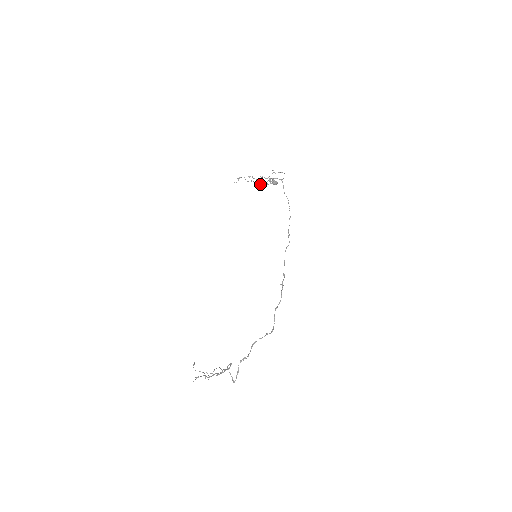
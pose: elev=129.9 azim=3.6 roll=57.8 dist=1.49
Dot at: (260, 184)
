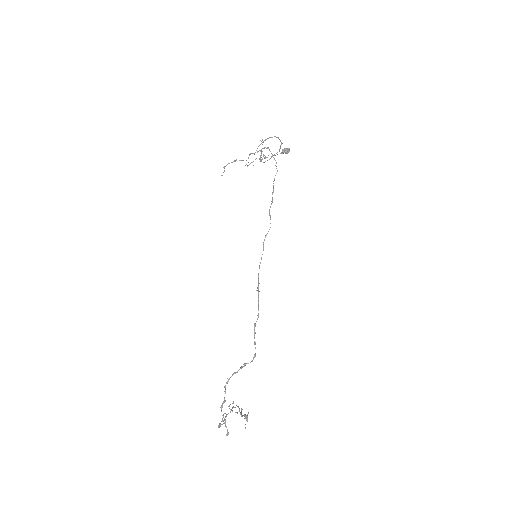
Dot at: occluded
